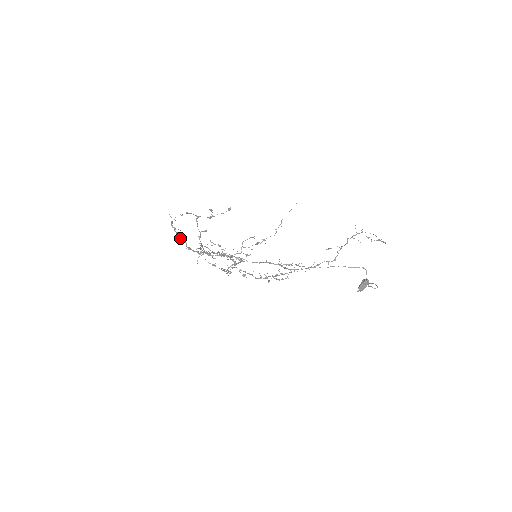
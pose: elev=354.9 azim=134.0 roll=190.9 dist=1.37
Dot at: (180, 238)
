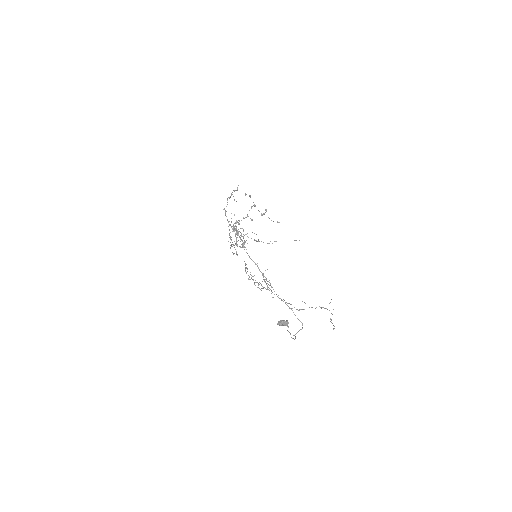
Dot at: occluded
